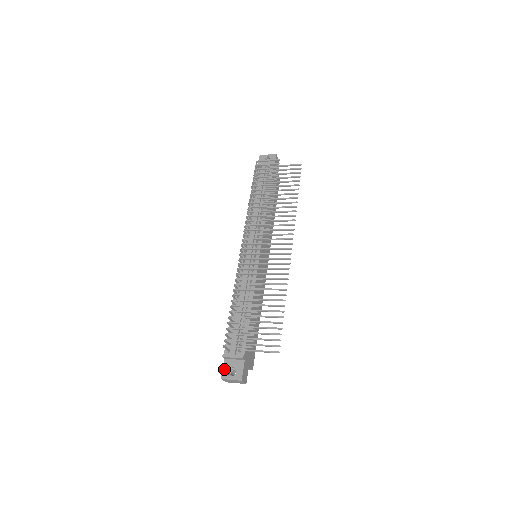
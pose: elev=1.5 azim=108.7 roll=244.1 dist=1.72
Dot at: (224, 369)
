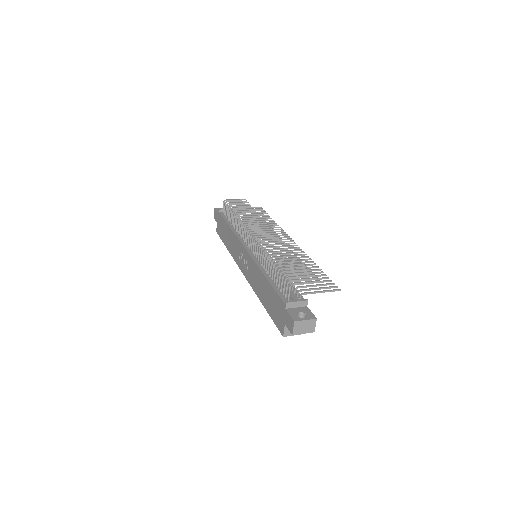
Dot at: (292, 315)
